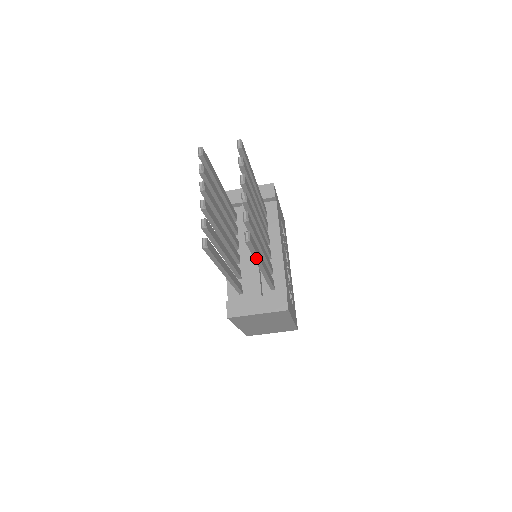
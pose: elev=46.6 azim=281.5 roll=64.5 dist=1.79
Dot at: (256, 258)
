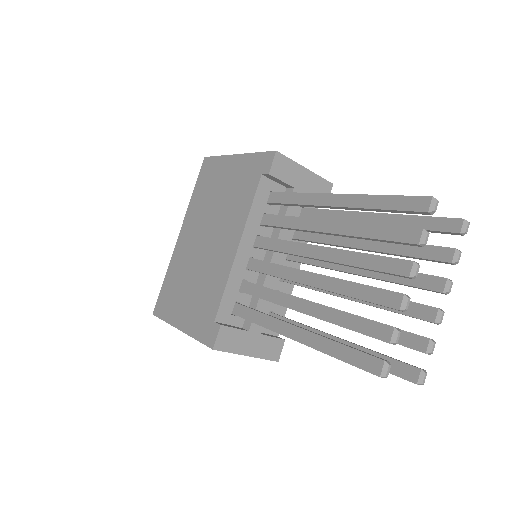
Dot at: occluded
